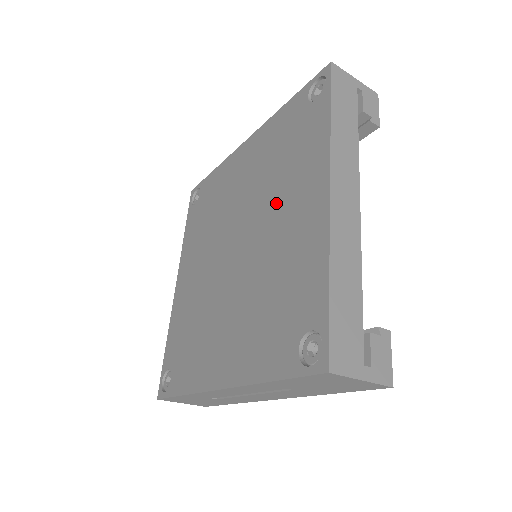
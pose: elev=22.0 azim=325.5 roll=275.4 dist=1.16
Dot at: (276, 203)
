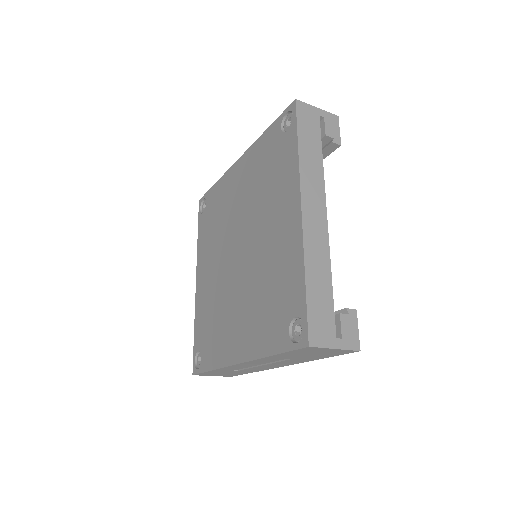
Dot at: (265, 217)
